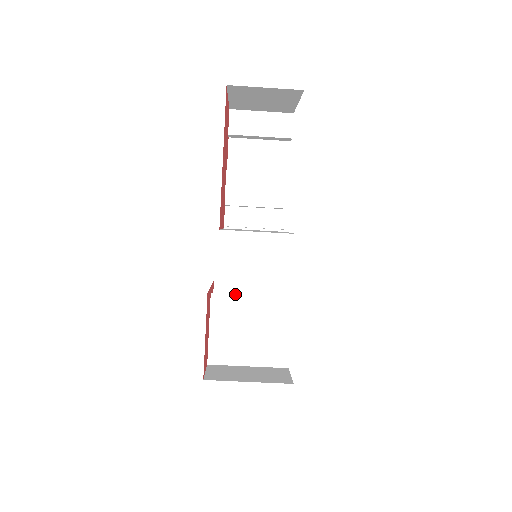
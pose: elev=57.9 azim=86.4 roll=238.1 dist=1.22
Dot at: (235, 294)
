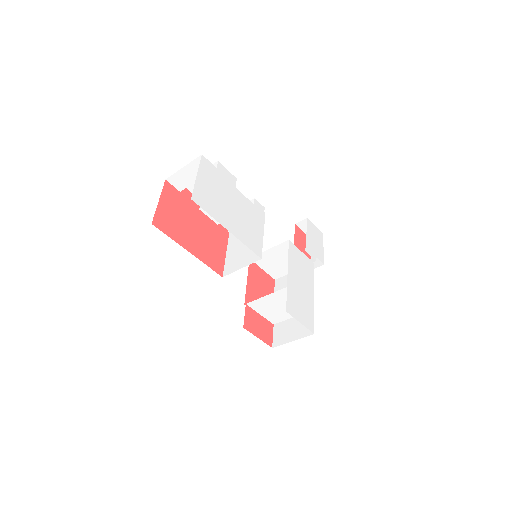
Dot at: (257, 299)
